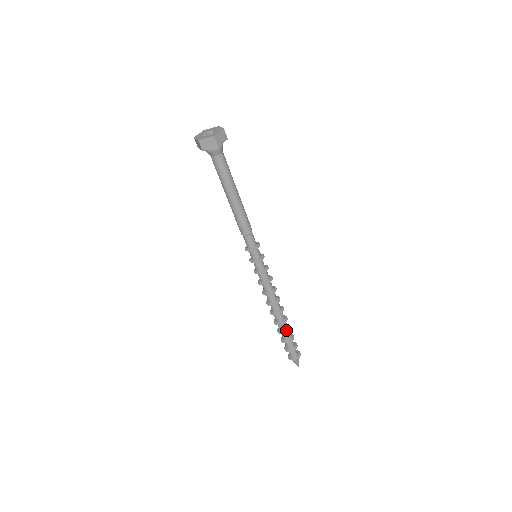
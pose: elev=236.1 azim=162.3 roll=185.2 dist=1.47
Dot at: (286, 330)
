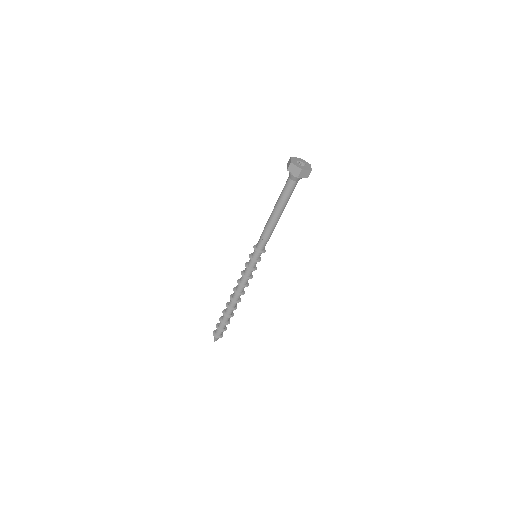
Dot at: (231, 314)
